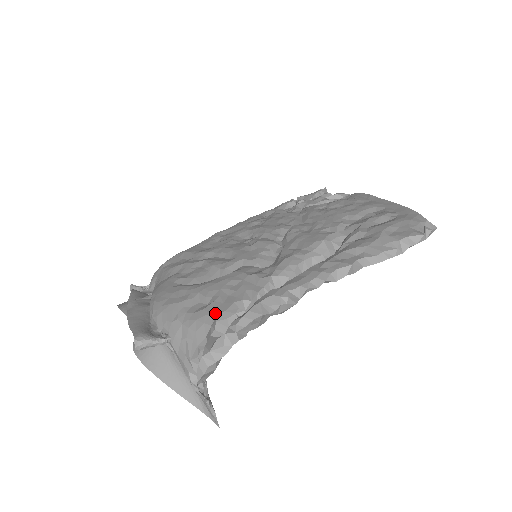
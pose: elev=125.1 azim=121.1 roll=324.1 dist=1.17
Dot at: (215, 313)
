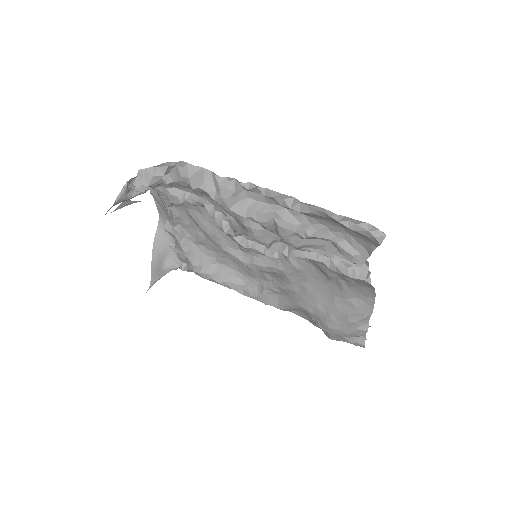
Dot at: occluded
